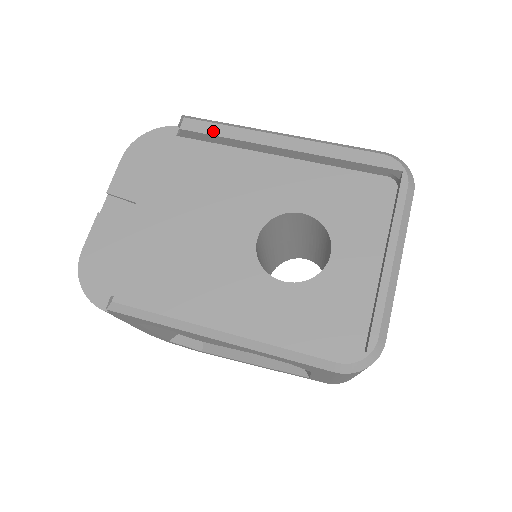
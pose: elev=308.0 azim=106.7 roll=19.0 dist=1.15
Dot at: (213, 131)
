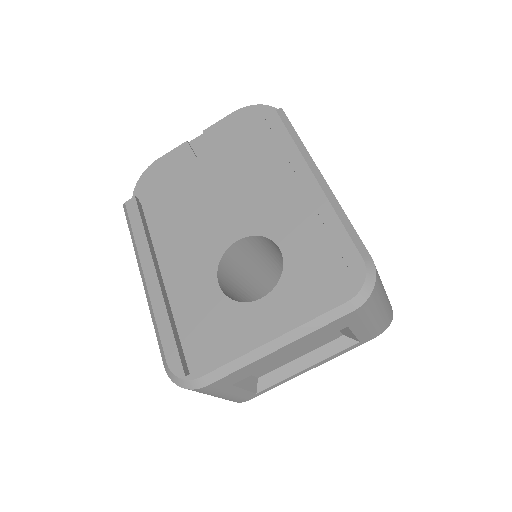
Dot at: (280, 136)
